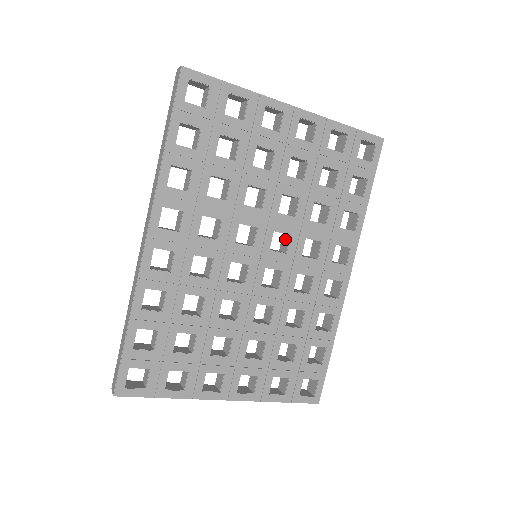
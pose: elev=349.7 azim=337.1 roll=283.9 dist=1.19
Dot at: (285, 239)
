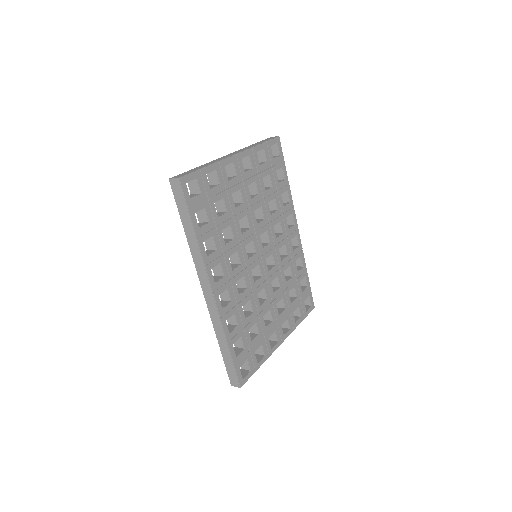
Dot at: (263, 234)
